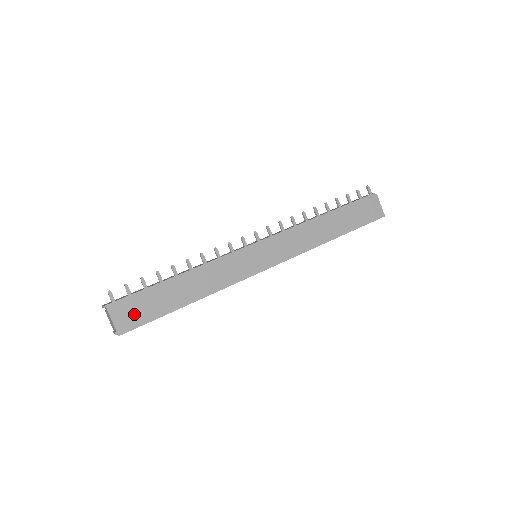
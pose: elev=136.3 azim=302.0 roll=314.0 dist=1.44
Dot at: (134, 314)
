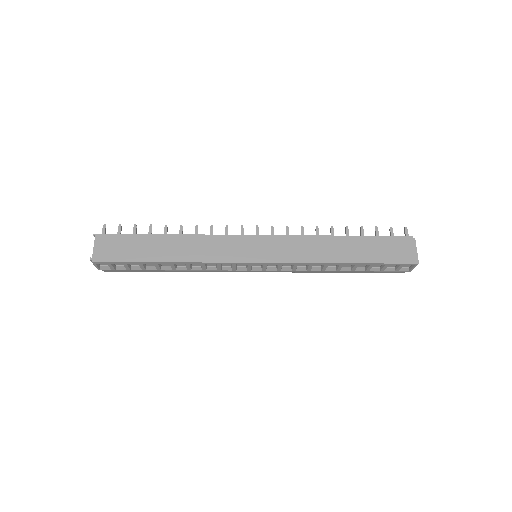
Dot at: (113, 250)
